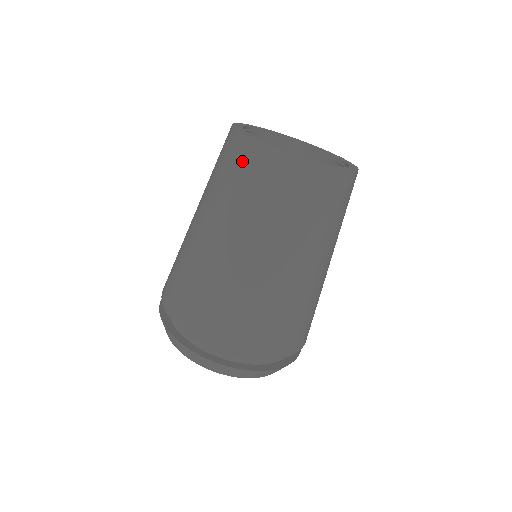
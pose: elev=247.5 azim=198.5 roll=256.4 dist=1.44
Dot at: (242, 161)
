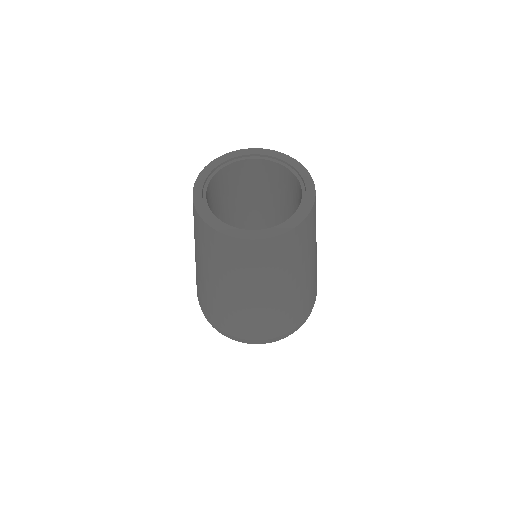
Dot at: (216, 245)
